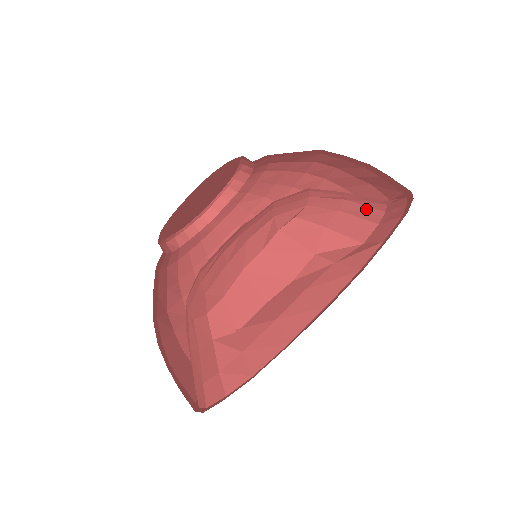
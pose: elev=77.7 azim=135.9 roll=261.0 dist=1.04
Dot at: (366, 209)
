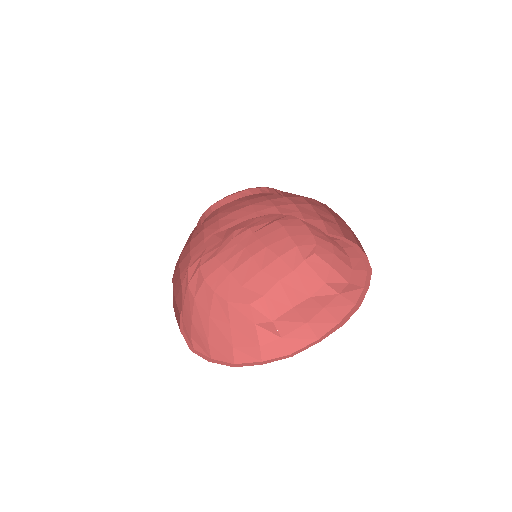
Dot at: (343, 254)
